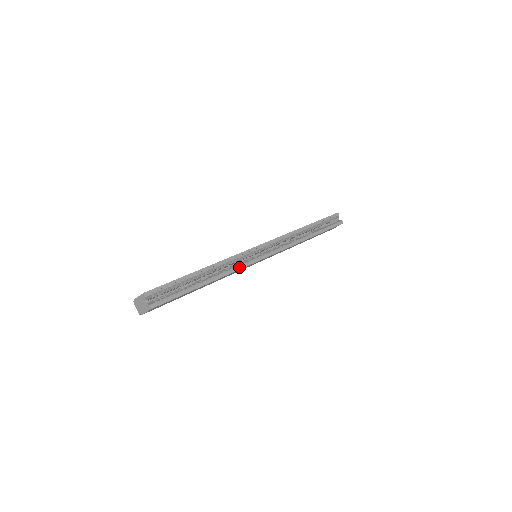
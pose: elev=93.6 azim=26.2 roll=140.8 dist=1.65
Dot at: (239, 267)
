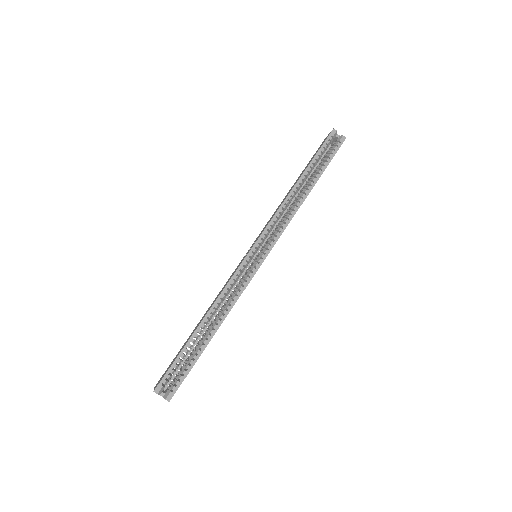
Dot at: (239, 293)
